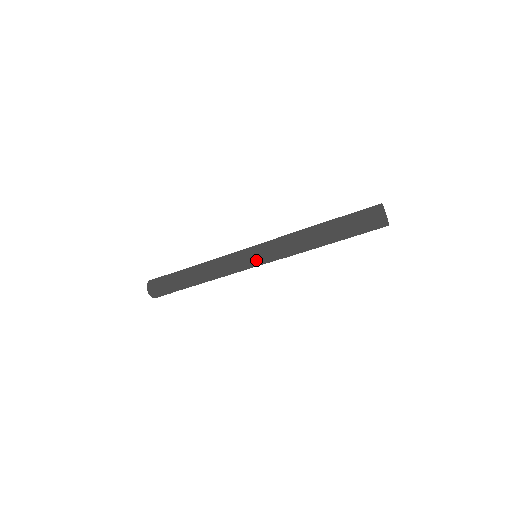
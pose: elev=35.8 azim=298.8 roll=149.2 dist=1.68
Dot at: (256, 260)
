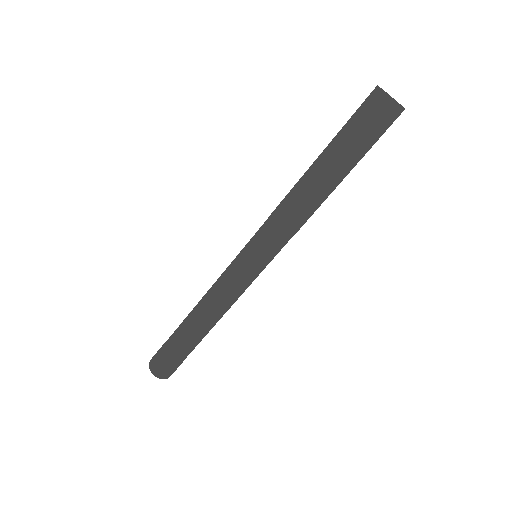
Dot at: (258, 261)
